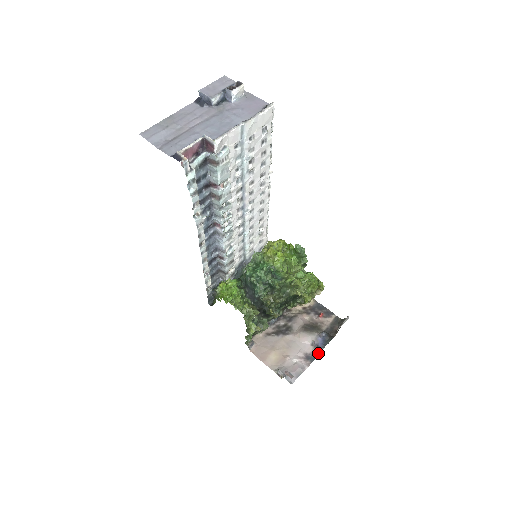
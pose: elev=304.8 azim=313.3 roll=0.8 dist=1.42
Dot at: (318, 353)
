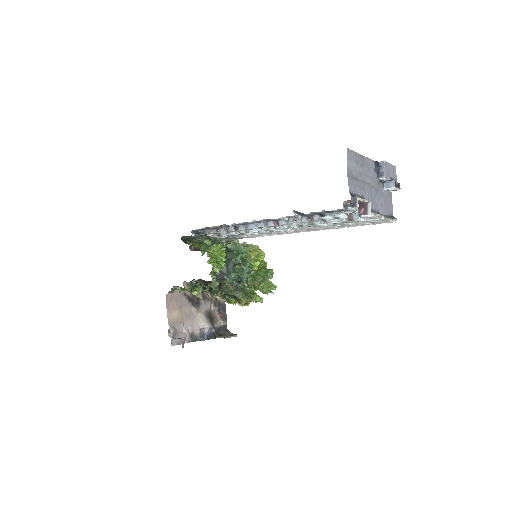
Dot at: (200, 339)
